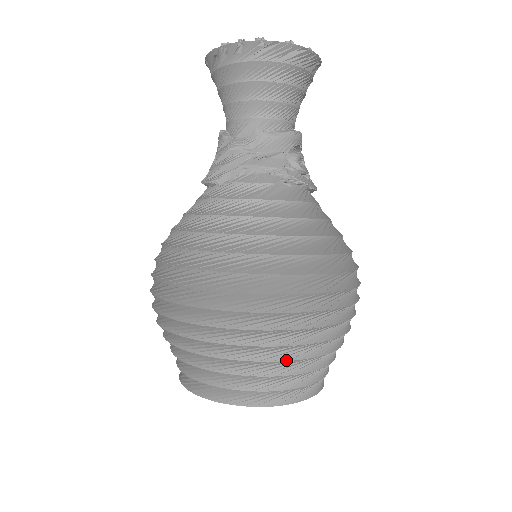
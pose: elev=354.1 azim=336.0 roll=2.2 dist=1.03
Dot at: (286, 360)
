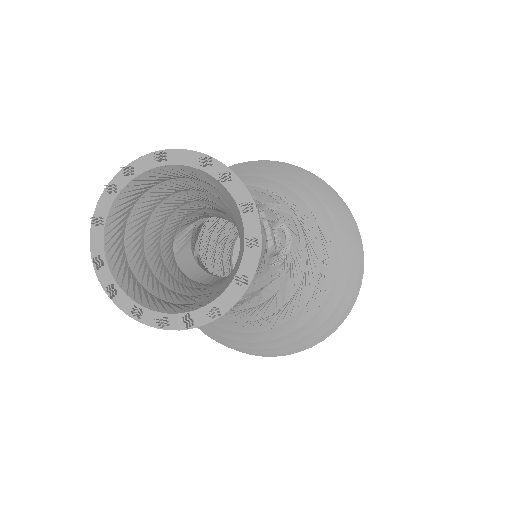
Dot at: occluded
